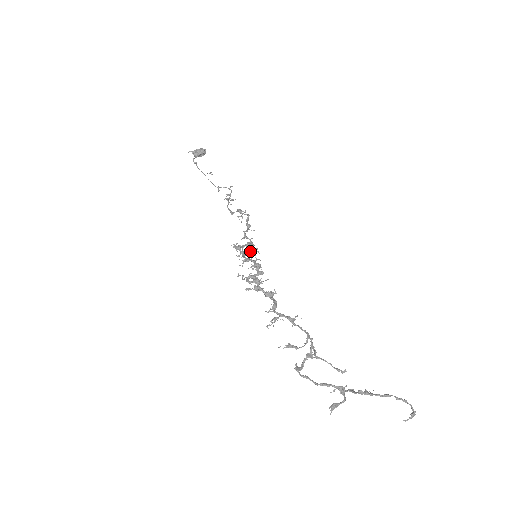
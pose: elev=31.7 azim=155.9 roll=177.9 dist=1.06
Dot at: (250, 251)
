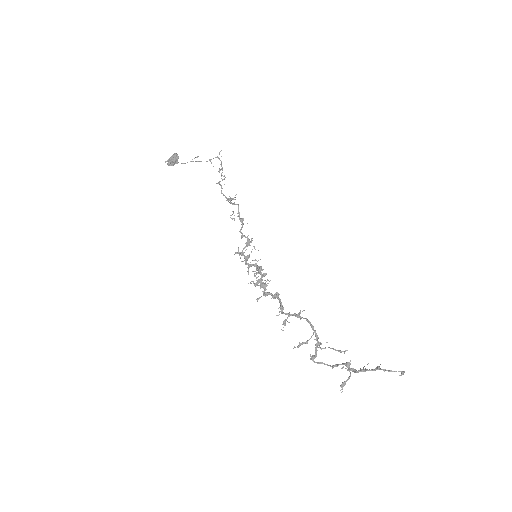
Dot at: occluded
